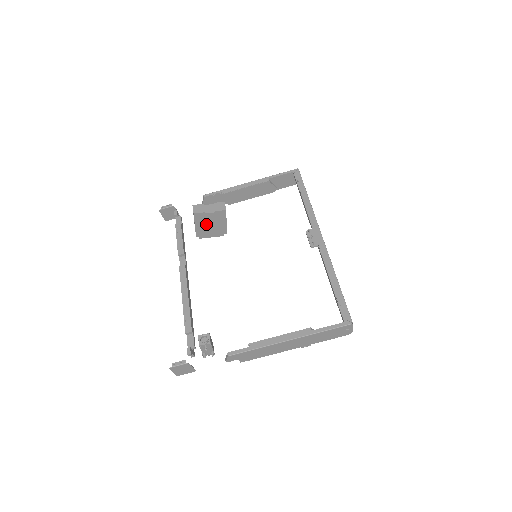
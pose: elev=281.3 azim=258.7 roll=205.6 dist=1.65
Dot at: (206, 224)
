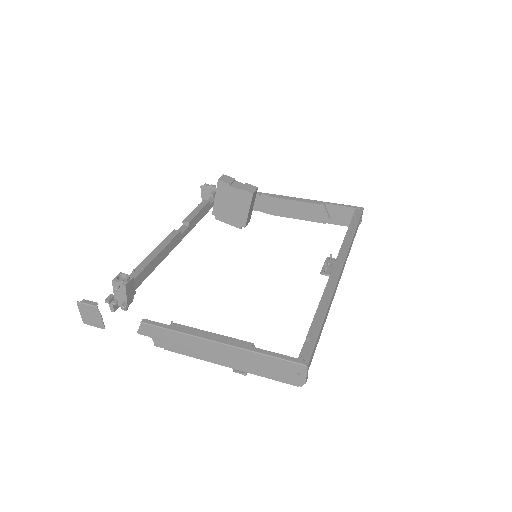
Dot at: (227, 202)
